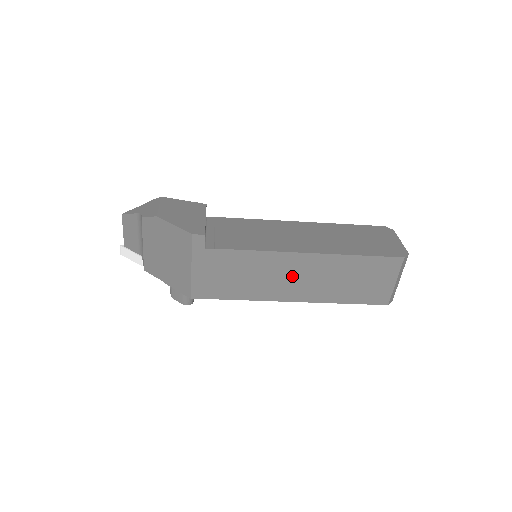
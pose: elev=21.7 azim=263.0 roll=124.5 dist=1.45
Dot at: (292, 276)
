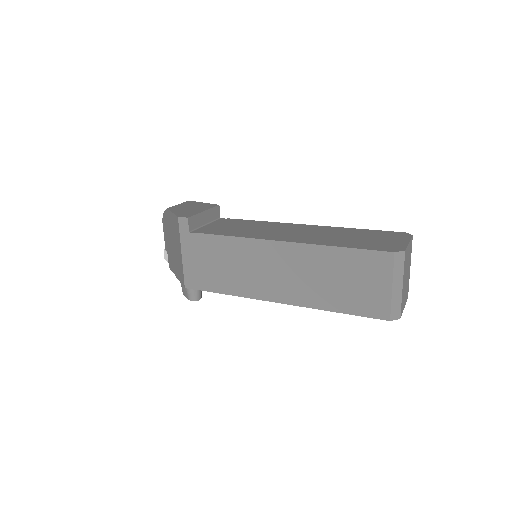
Dot at: (271, 269)
